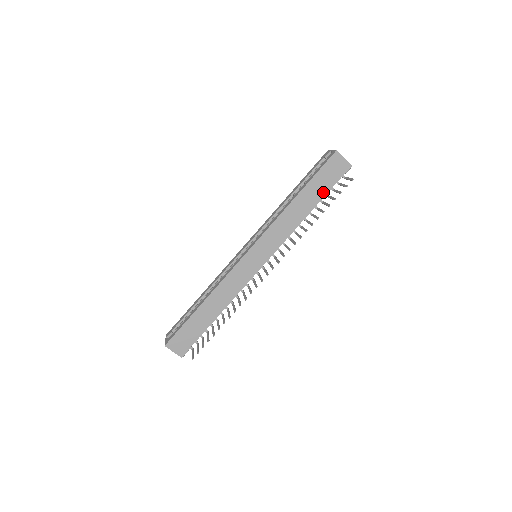
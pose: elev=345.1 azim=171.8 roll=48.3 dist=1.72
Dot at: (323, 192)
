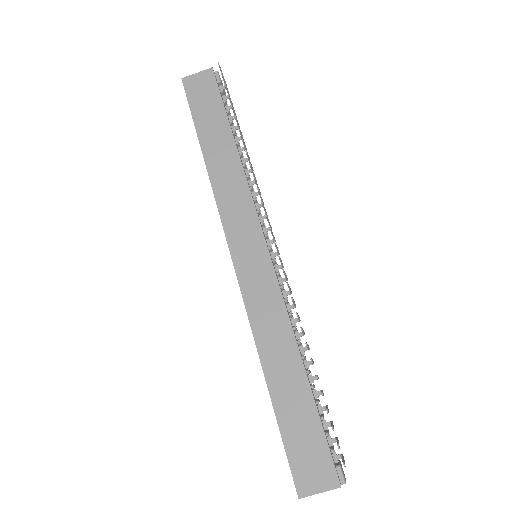
Dot at: (221, 116)
